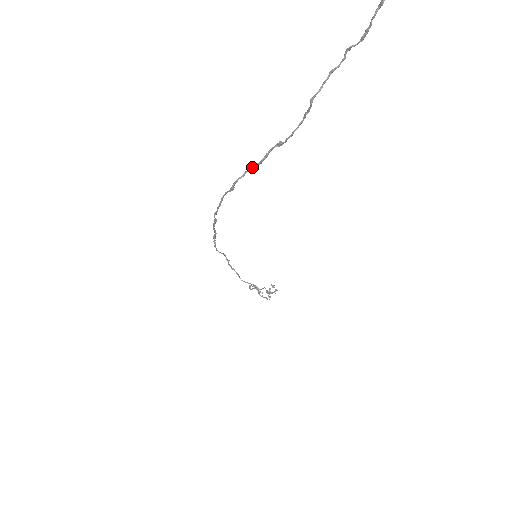
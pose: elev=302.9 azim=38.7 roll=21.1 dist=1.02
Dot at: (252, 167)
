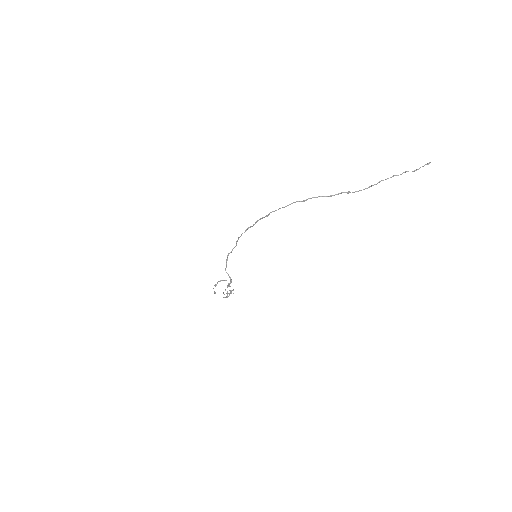
Dot at: (324, 196)
